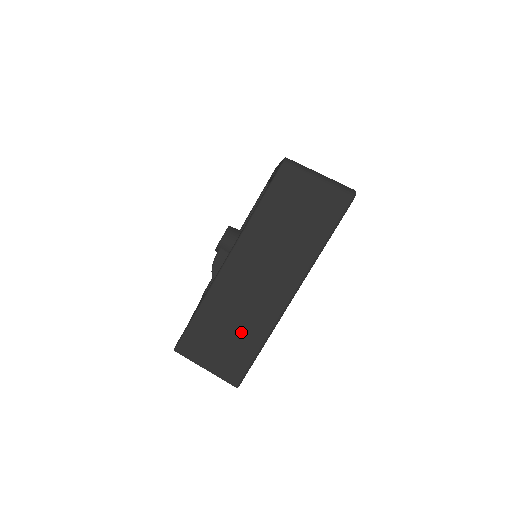
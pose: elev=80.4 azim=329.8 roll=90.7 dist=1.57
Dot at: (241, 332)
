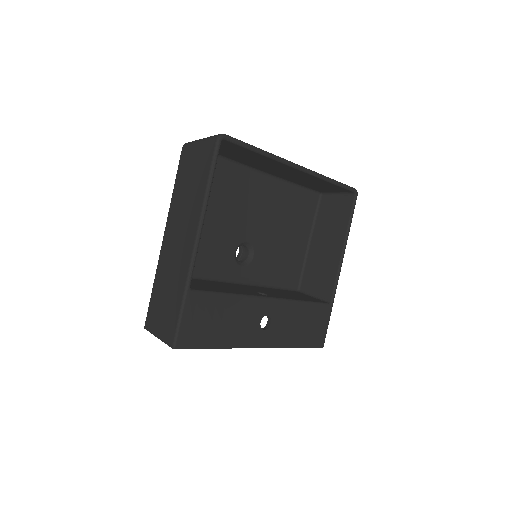
Dot at: (172, 293)
